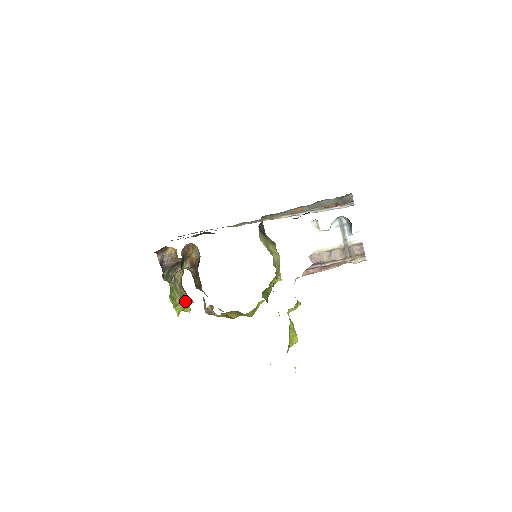
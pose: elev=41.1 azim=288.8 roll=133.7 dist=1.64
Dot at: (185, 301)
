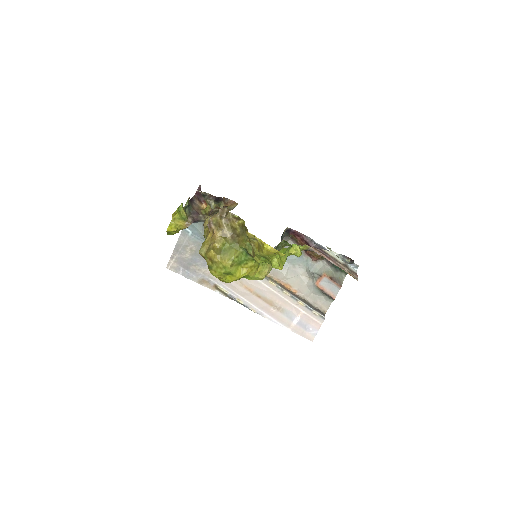
Dot at: (187, 217)
